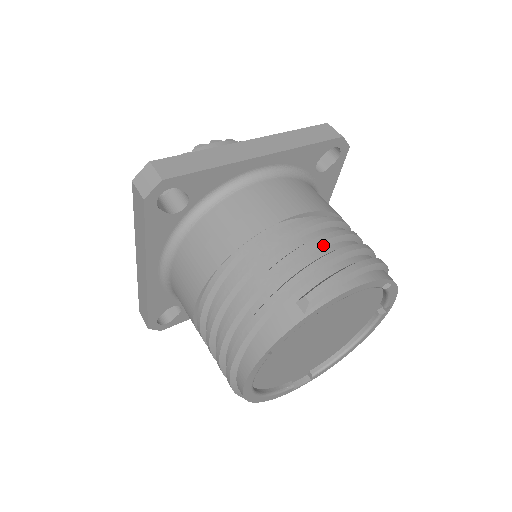
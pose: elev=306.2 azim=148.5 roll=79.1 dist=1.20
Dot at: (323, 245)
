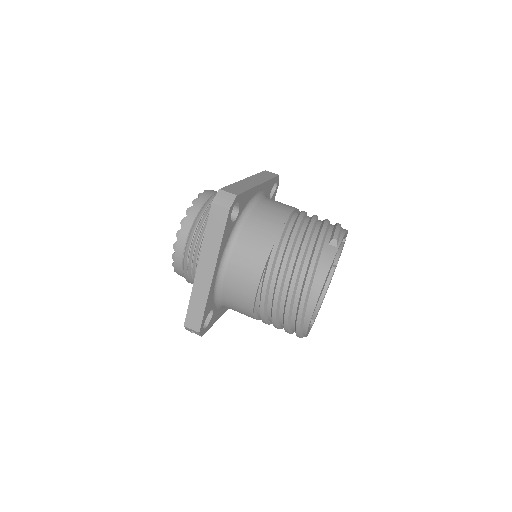
Dot at: (317, 220)
